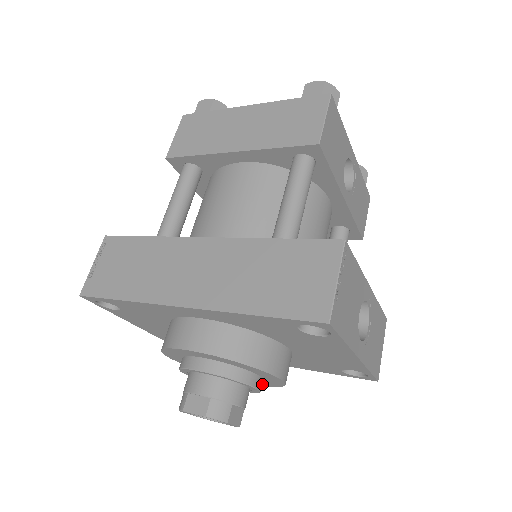
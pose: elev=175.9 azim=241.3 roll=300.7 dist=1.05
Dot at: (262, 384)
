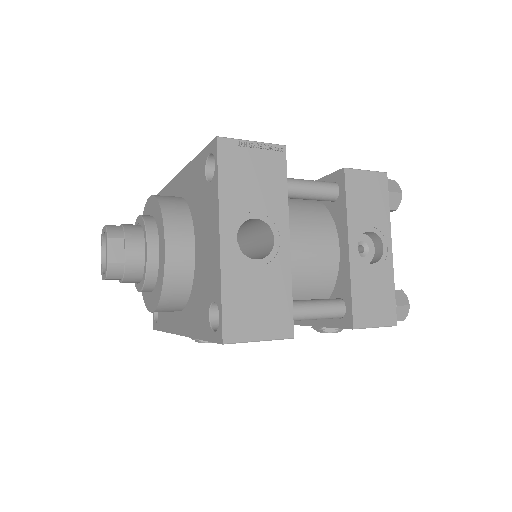
Dot at: (156, 302)
